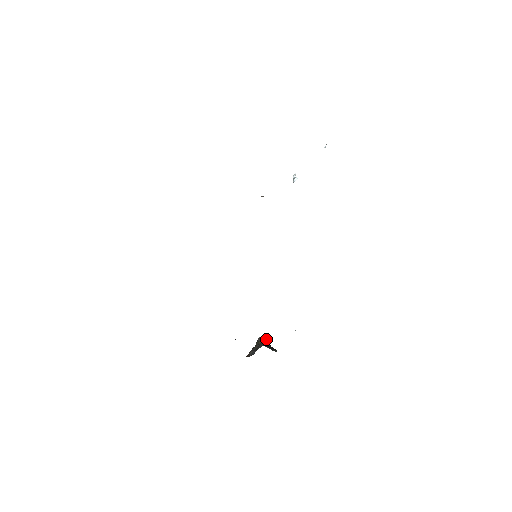
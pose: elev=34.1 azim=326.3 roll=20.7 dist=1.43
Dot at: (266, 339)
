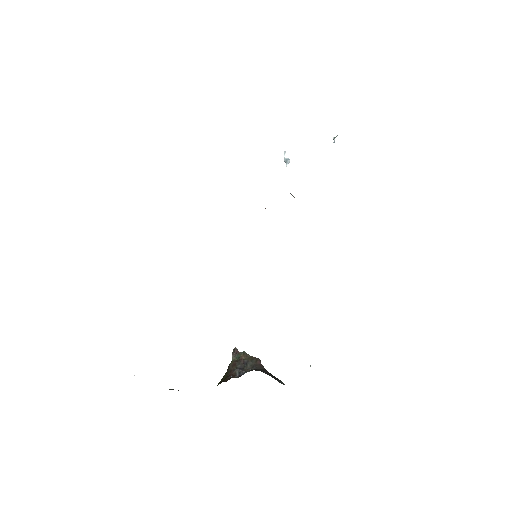
Dot at: (253, 357)
